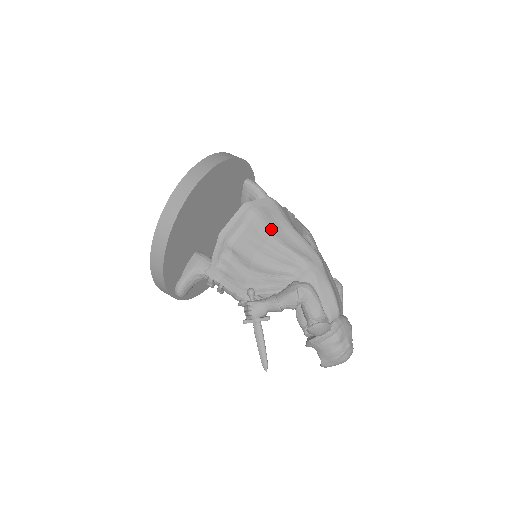
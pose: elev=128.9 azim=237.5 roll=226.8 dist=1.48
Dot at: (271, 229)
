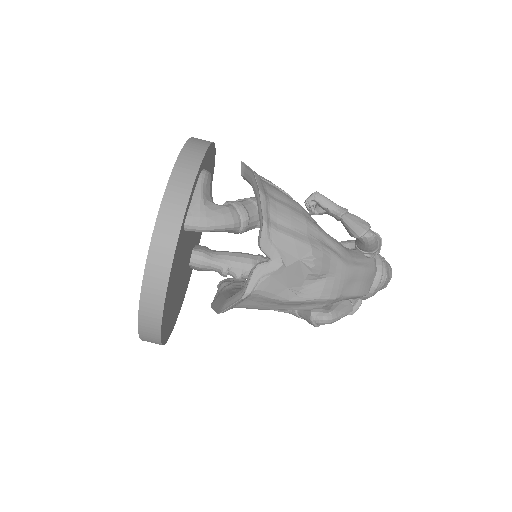
Dot at: (264, 309)
